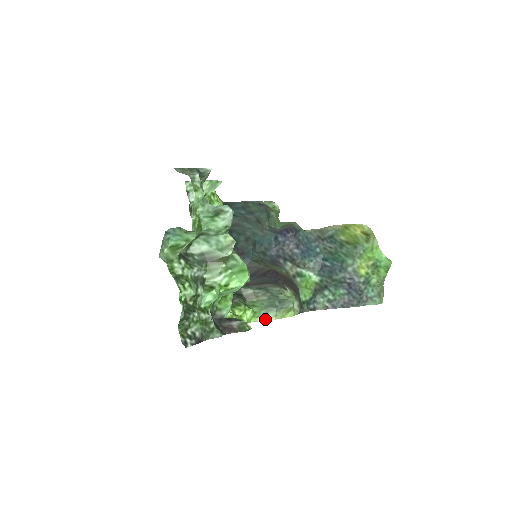
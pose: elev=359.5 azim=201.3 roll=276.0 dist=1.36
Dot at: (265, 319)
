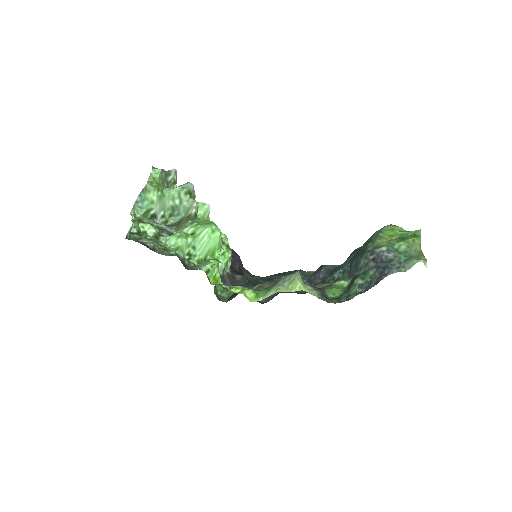
Dot at: (268, 296)
